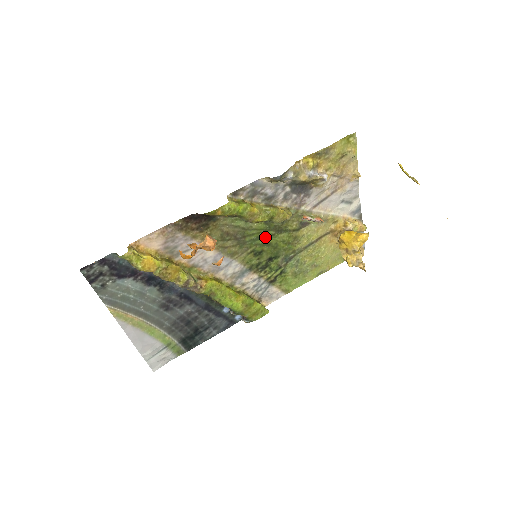
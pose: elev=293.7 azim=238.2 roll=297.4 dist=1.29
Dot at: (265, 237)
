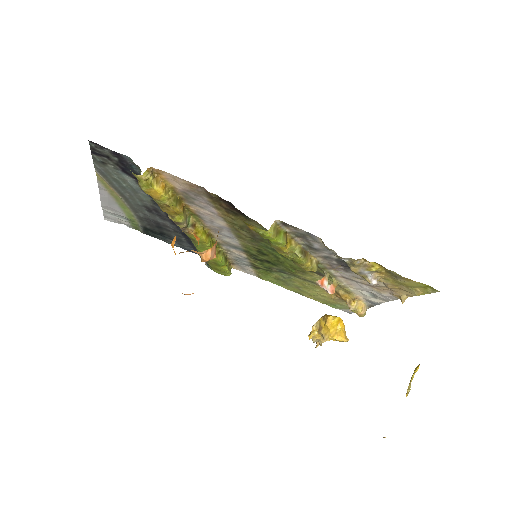
Dot at: occluded
